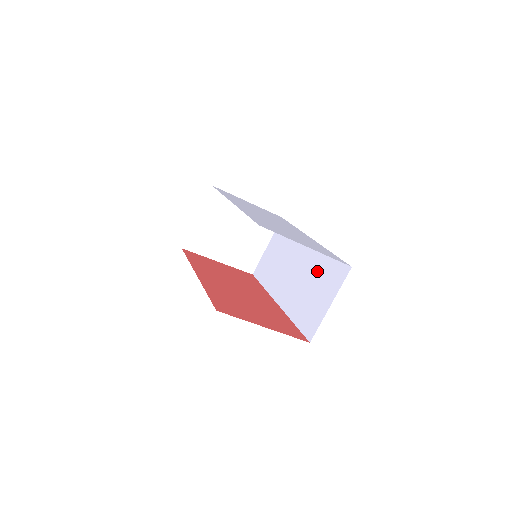
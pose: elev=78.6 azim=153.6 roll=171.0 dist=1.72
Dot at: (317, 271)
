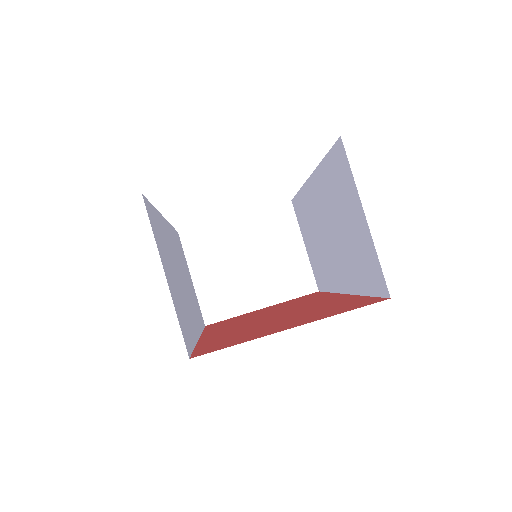
Dot at: (332, 200)
